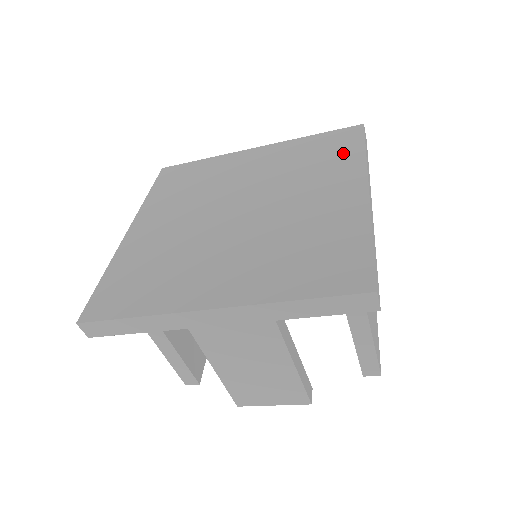
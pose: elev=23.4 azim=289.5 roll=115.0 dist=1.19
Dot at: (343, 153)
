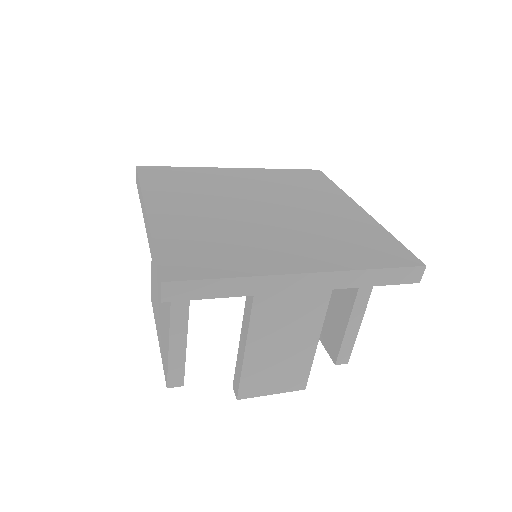
Dot at: (321, 185)
